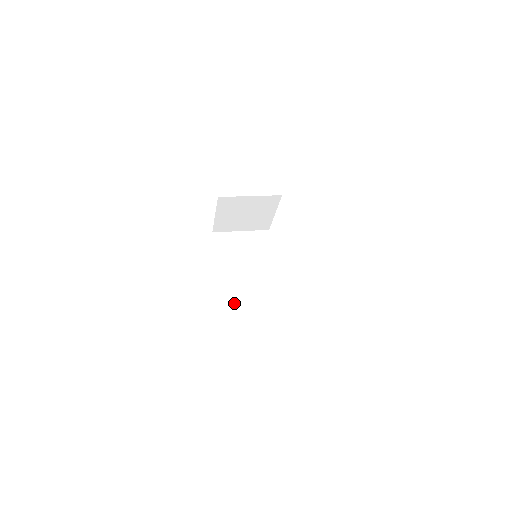
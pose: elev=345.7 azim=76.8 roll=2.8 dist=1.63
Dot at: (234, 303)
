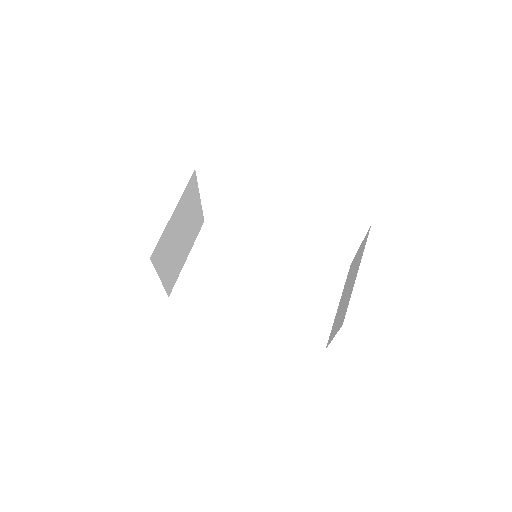
Dot at: (295, 321)
